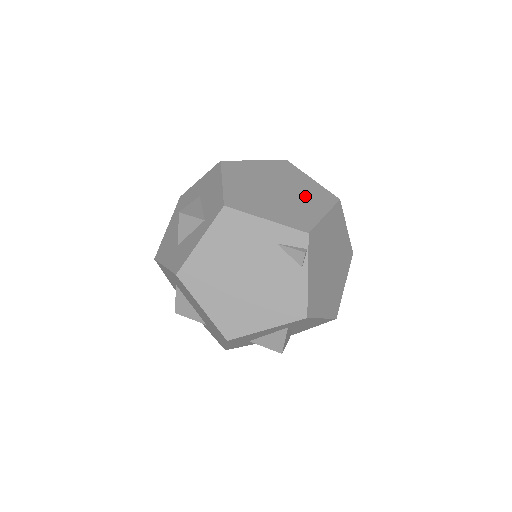
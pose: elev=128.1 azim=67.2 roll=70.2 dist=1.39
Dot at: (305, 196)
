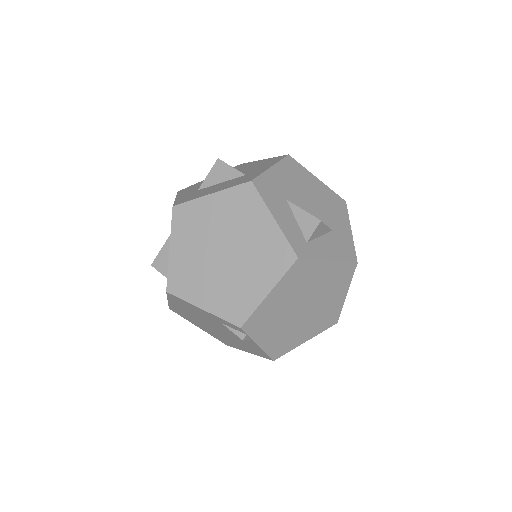
Dot at: (254, 260)
